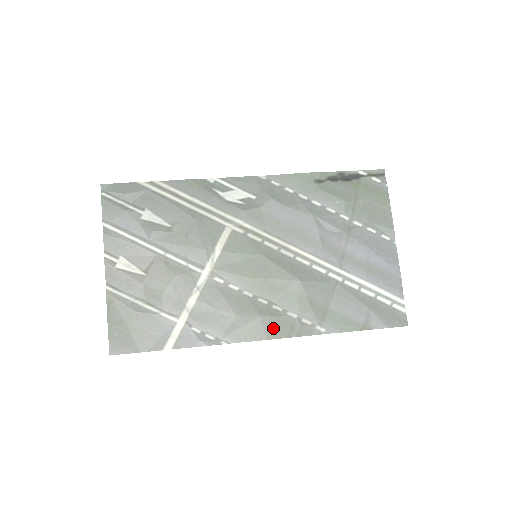
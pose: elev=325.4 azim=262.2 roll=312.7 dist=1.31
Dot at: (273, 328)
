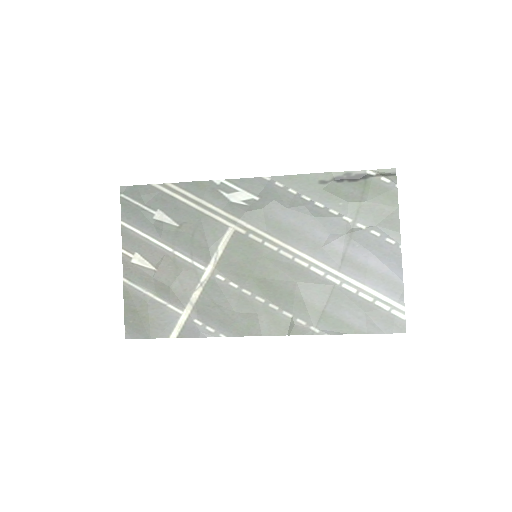
Dot at: (268, 325)
